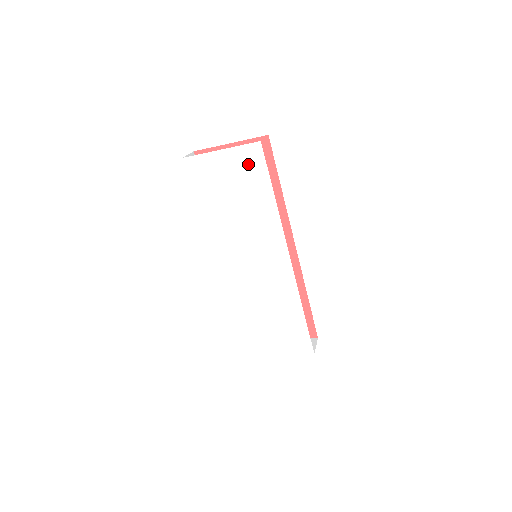
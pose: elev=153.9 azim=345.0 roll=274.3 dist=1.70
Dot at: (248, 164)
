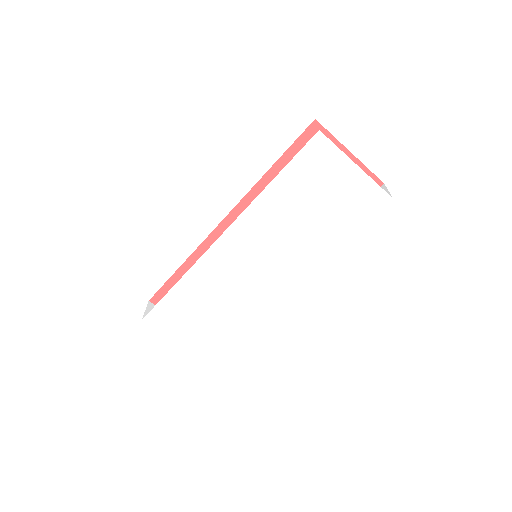
Dot at: (360, 201)
